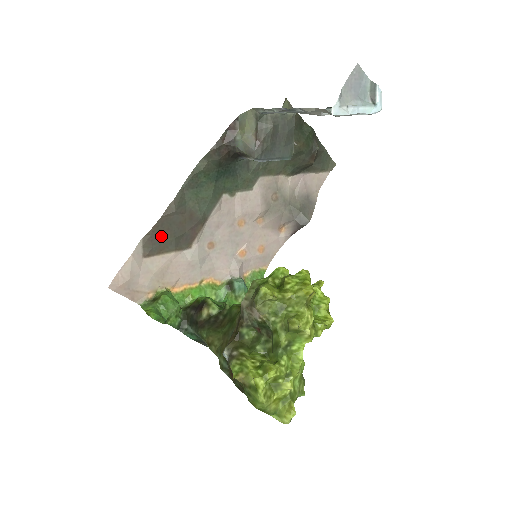
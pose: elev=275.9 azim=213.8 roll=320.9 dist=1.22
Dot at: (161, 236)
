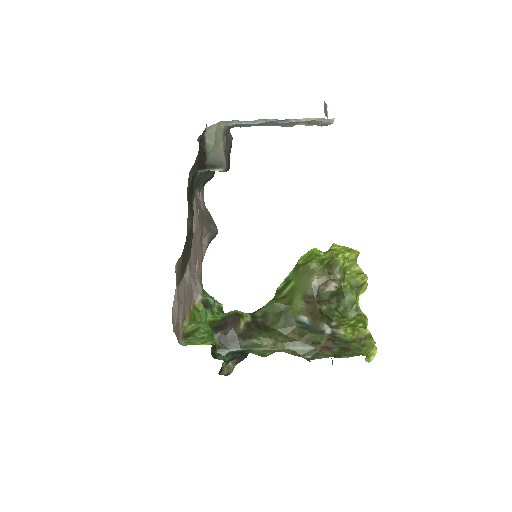
Dot at: (184, 258)
